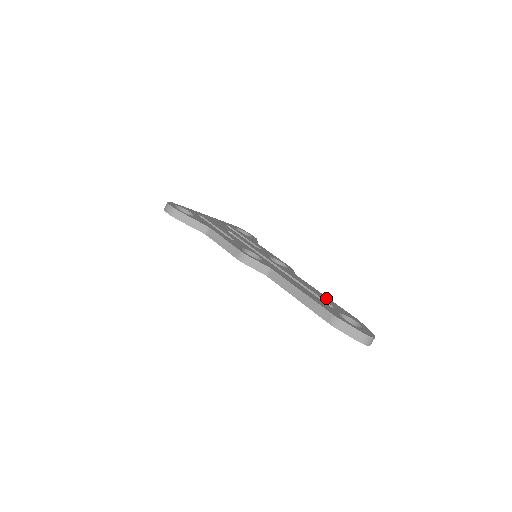
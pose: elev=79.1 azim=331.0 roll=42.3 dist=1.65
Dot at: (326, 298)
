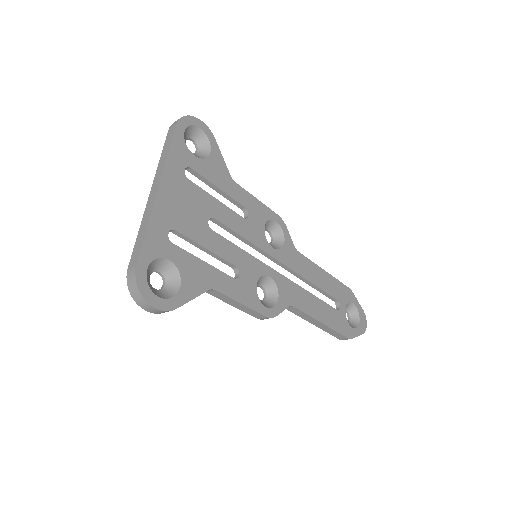
Dot at: (328, 280)
